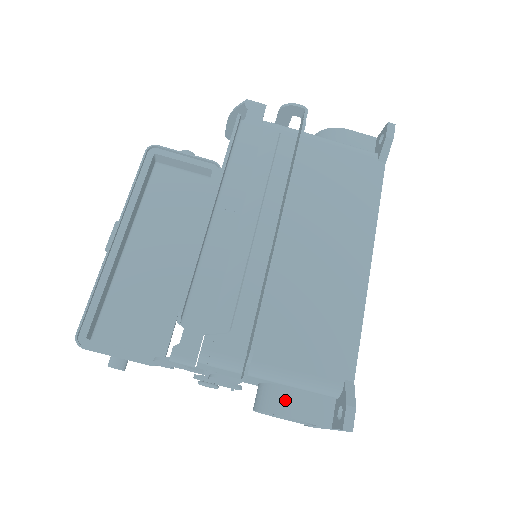
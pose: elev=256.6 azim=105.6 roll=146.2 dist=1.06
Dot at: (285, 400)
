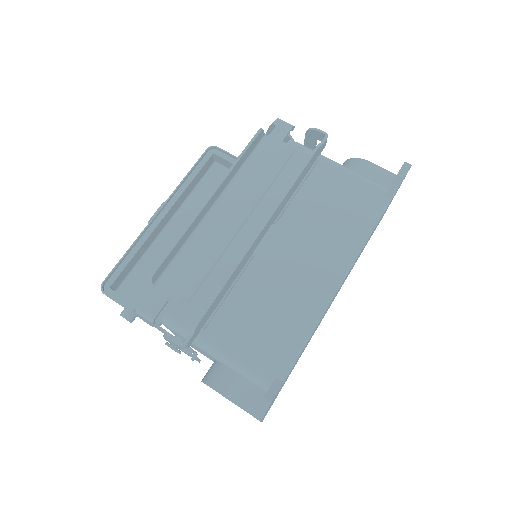
Dot at: (223, 378)
